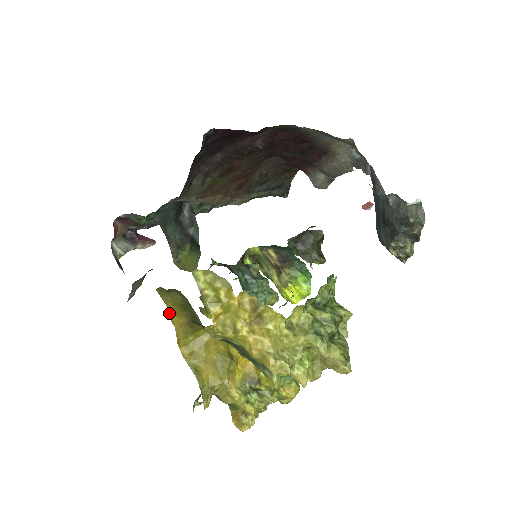
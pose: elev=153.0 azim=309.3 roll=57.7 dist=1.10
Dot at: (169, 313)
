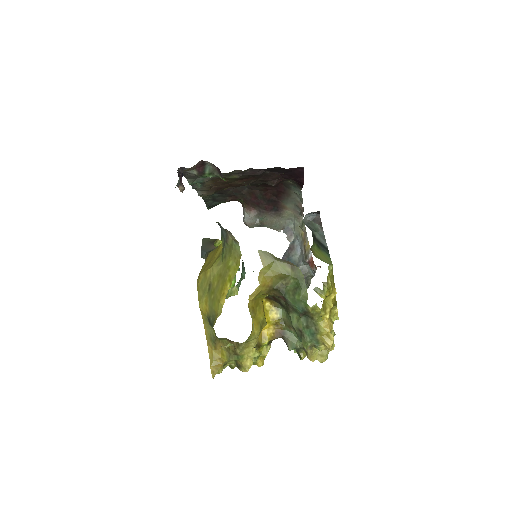
Dot at: (261, 272)
